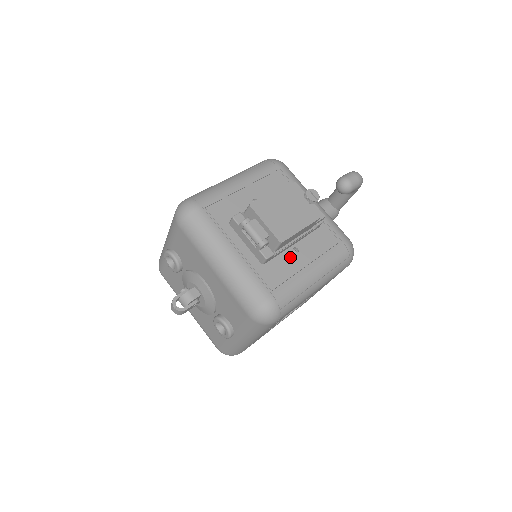
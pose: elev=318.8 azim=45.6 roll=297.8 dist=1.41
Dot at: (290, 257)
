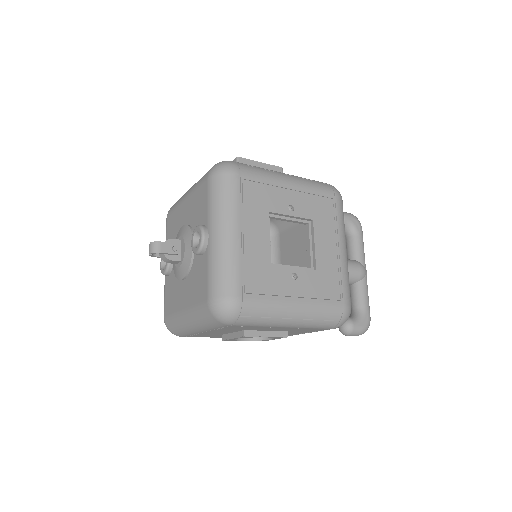
Dot at: occluded
